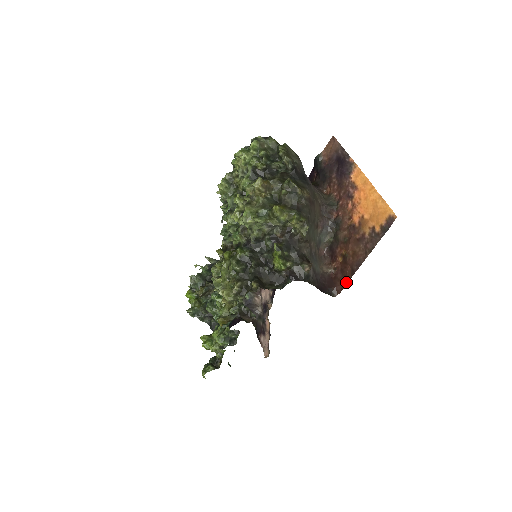
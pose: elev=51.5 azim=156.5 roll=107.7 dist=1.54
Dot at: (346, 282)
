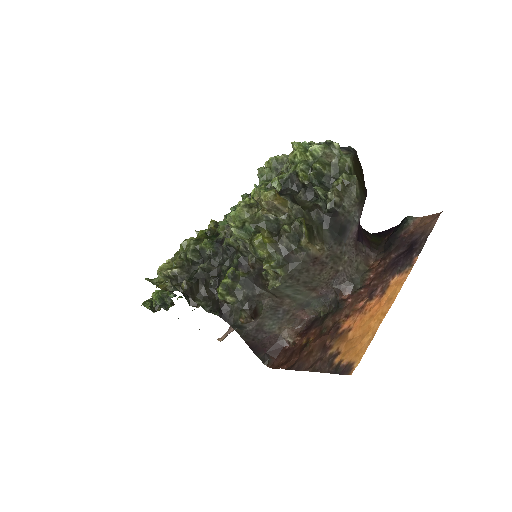
Dot at: (281, 367)
